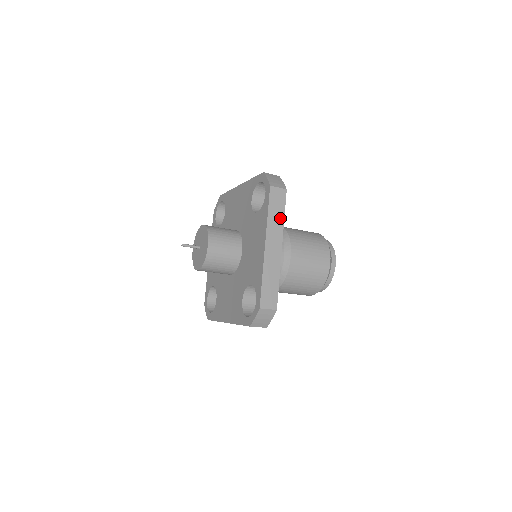
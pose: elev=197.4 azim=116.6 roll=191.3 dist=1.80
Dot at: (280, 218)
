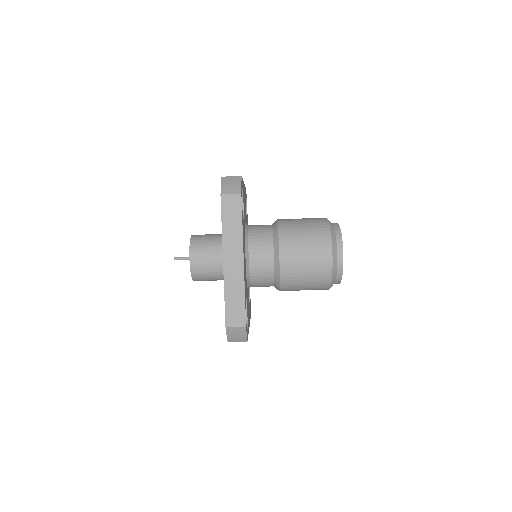
Dot at: occluded
